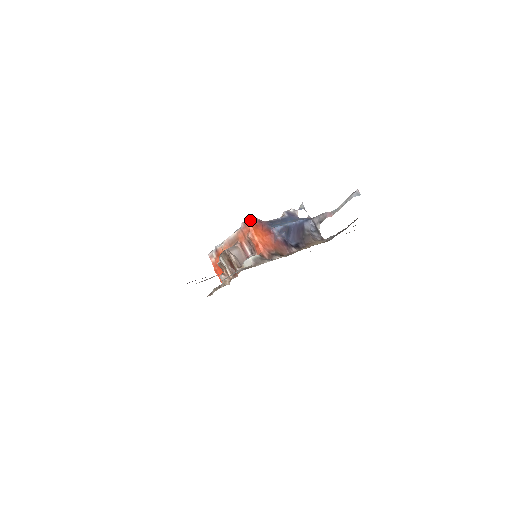
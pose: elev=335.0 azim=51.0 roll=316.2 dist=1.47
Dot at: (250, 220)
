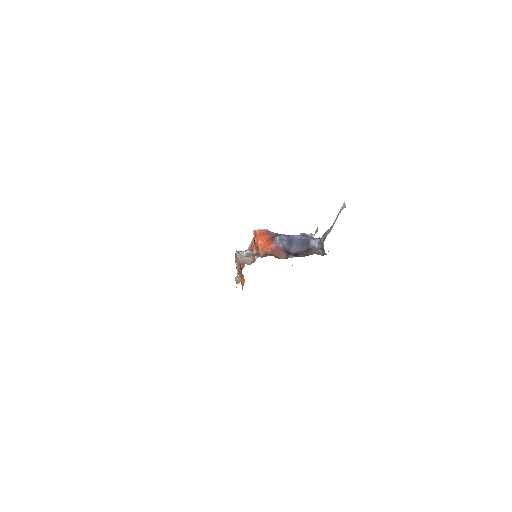
Dot at: (259, 229)
